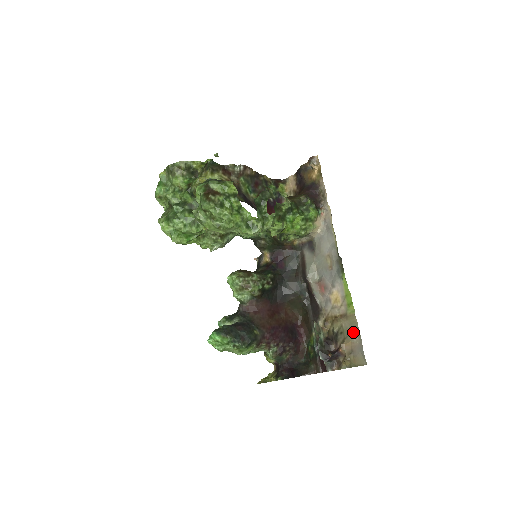
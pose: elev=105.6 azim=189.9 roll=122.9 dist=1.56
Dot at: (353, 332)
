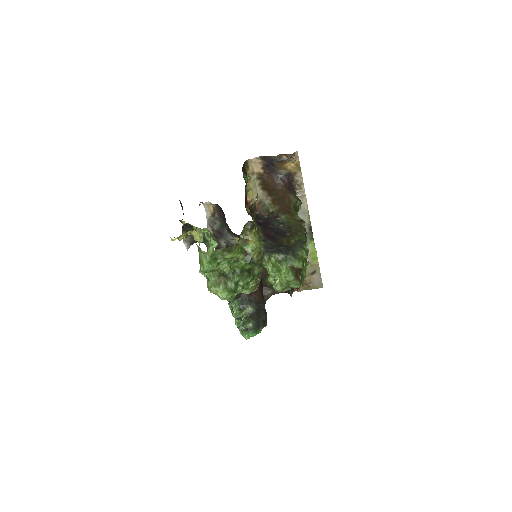
Dot at: (314, 273)
